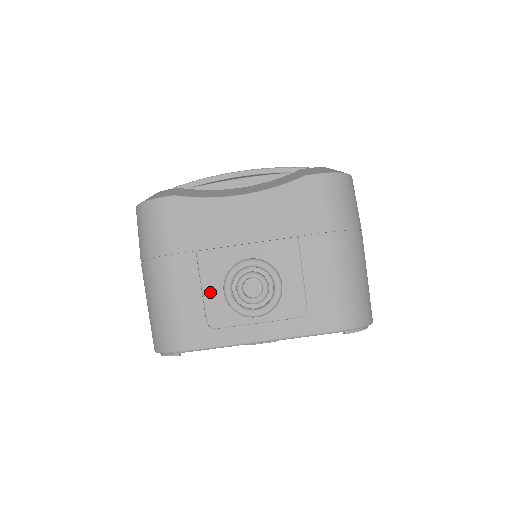
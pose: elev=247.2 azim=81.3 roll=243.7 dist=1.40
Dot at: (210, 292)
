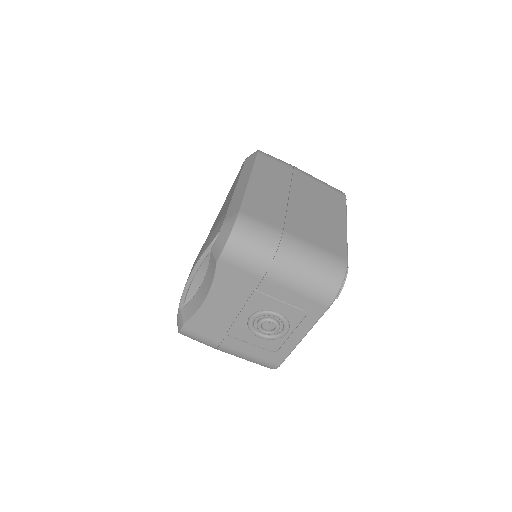
Dot at: (255, 342)
